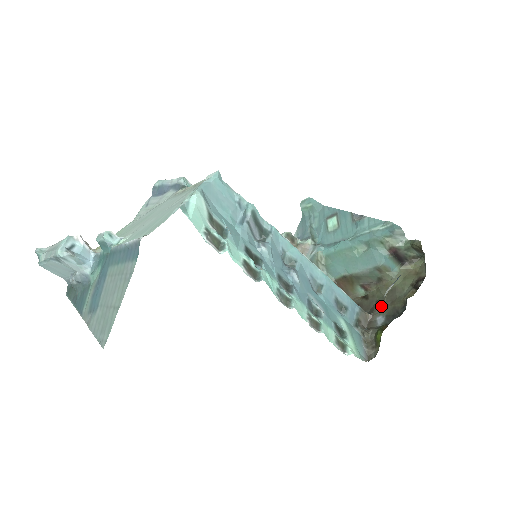
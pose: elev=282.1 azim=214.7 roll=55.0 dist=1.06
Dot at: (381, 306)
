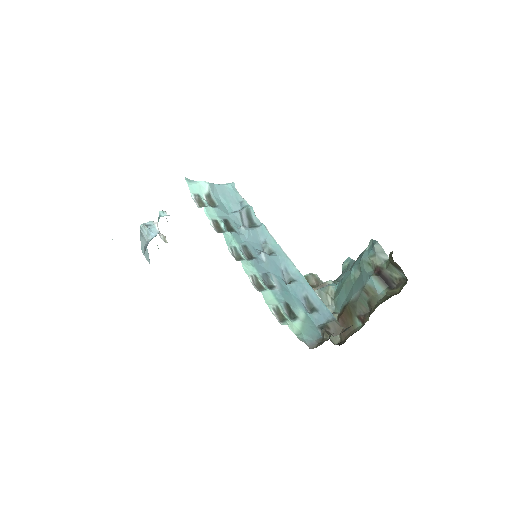
Dot at: occluded
